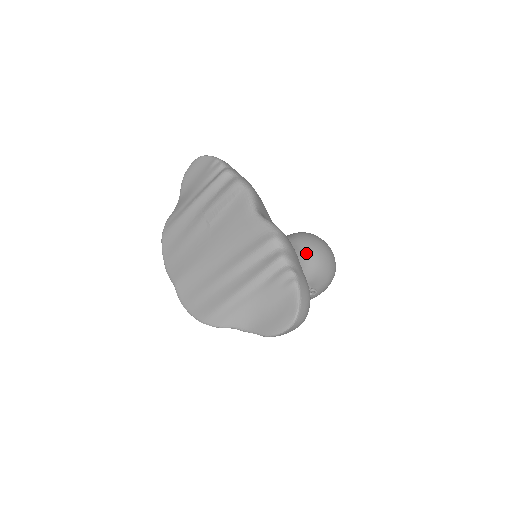
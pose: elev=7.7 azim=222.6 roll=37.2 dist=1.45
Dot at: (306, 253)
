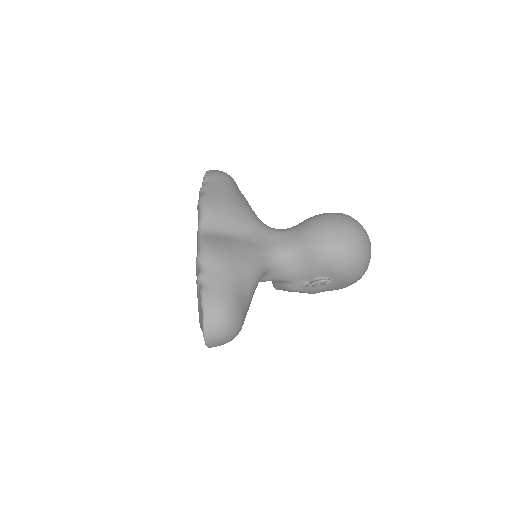
Dot at: (300, 245)
